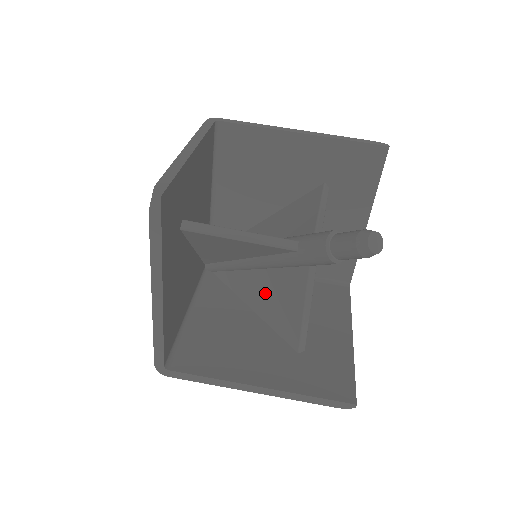
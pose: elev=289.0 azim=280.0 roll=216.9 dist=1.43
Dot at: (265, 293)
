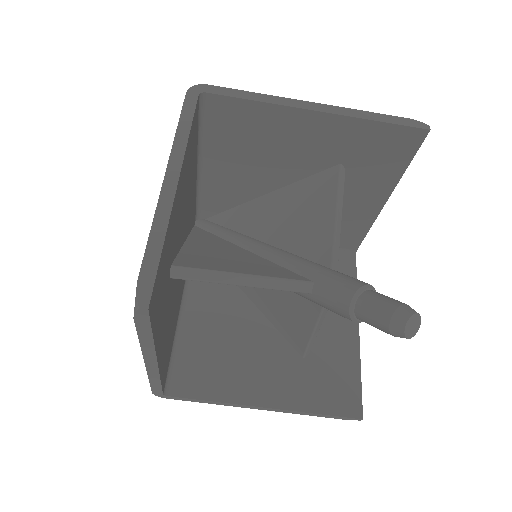
Dot at: (267, 296)
